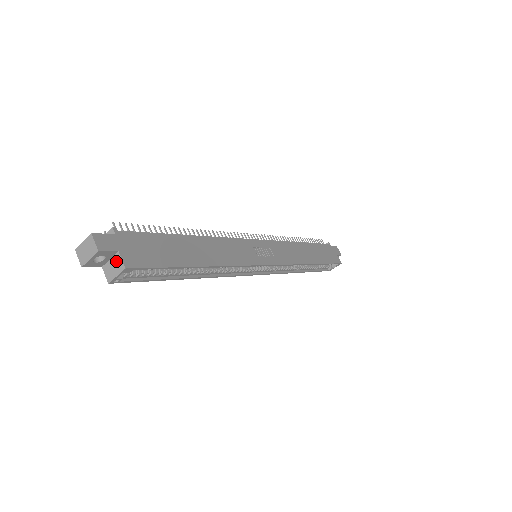
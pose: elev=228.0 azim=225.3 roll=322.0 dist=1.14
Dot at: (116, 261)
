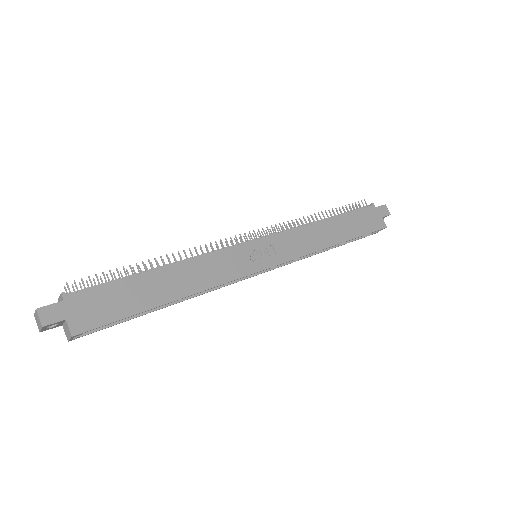
Dot at: (66, 327)
